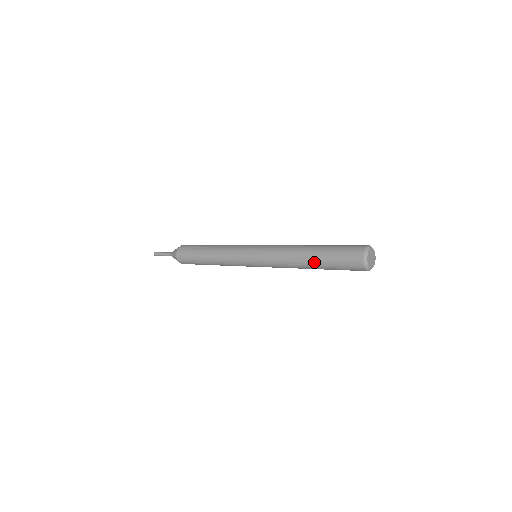
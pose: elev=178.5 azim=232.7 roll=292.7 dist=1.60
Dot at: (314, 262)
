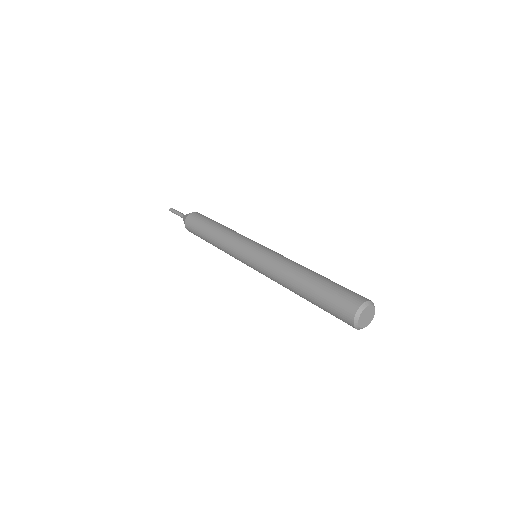
Dot at: (305, 296)
